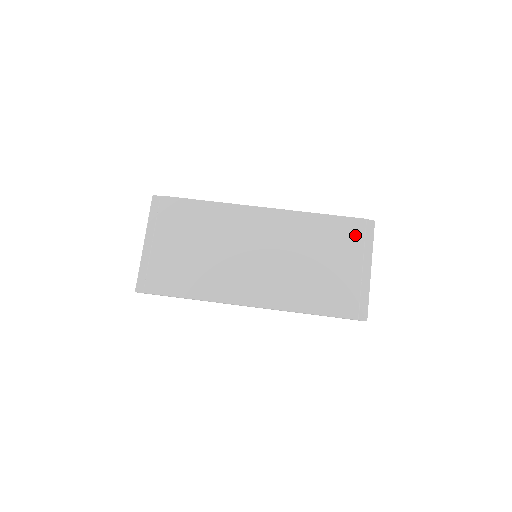
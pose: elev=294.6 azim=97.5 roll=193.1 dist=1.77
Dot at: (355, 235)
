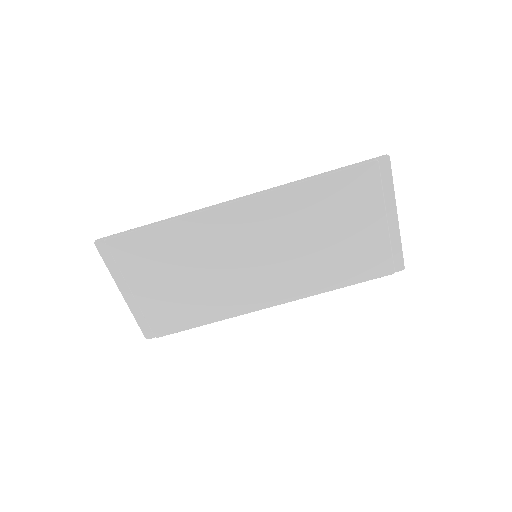
Dot at: (368, 186)
